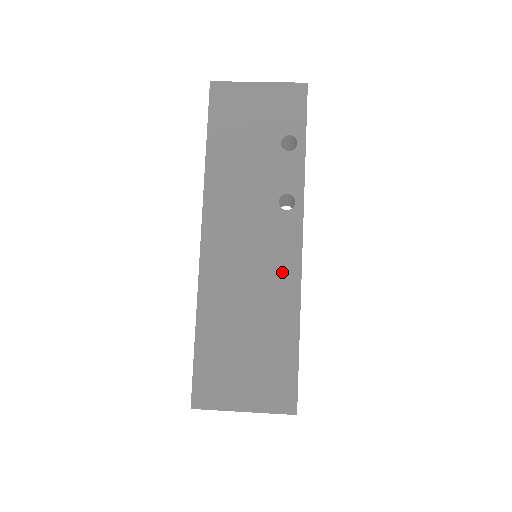
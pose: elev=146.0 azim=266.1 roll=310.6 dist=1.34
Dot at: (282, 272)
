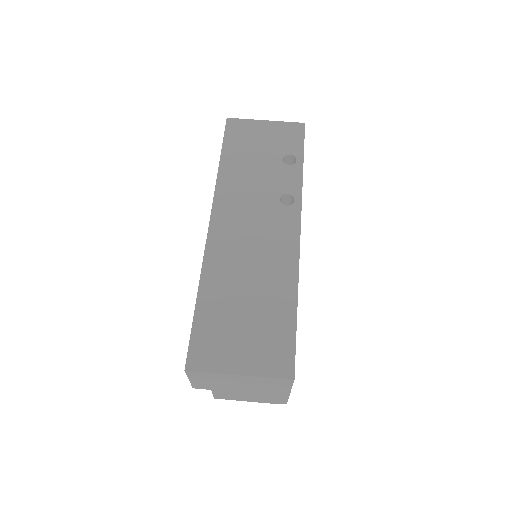
Dot at: (282, 252)
